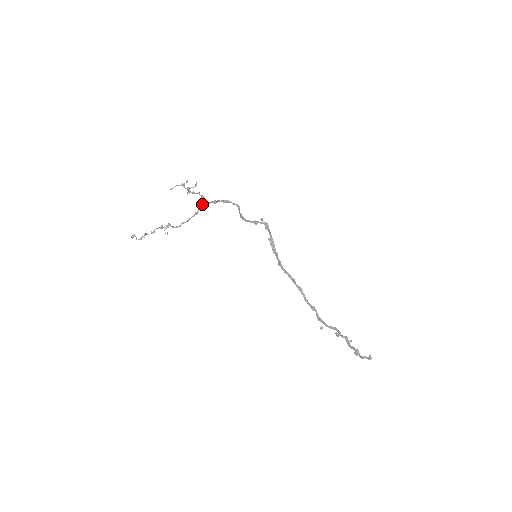
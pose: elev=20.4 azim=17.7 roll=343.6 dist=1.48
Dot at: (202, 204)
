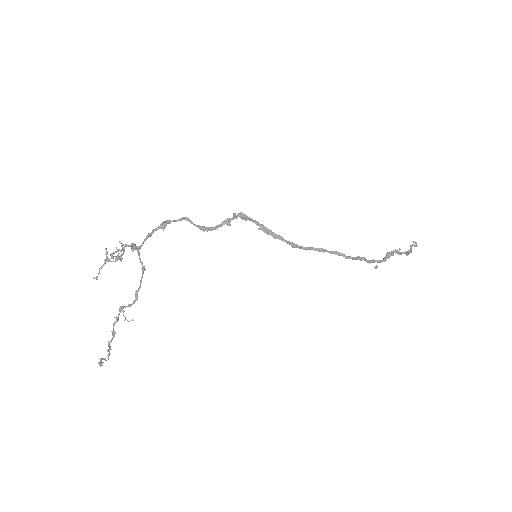
Dot at: (138, 252)
